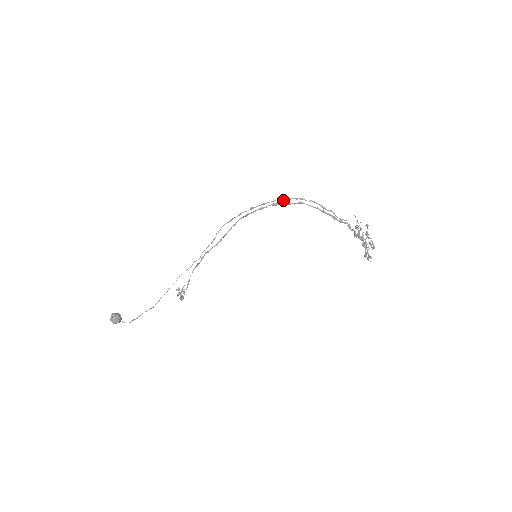
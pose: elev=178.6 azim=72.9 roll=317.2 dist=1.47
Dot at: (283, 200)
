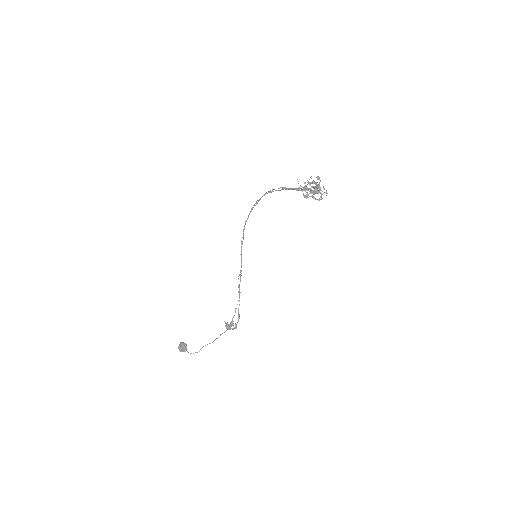
Dot at: occluded
